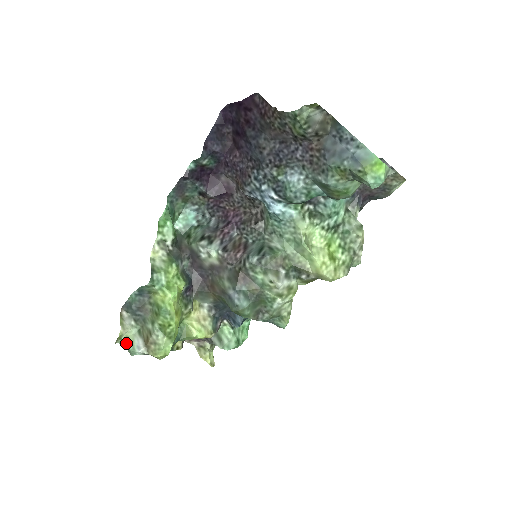
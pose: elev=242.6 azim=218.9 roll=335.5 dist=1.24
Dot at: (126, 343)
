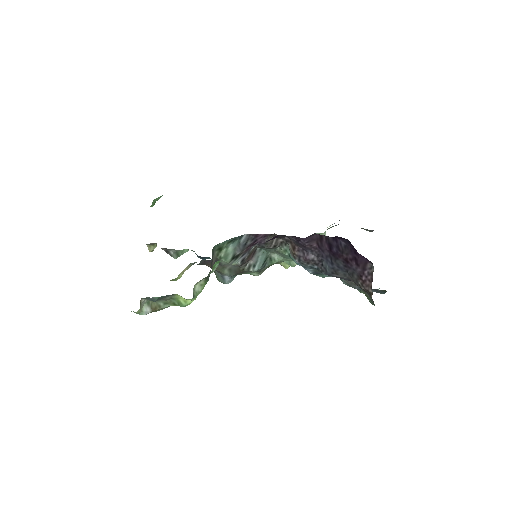
Dot at: (137, 313)
